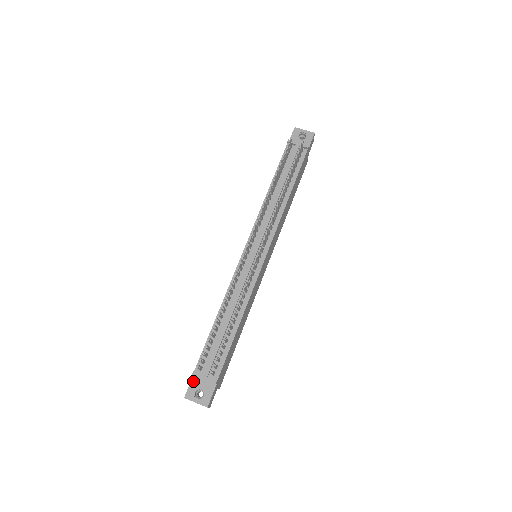
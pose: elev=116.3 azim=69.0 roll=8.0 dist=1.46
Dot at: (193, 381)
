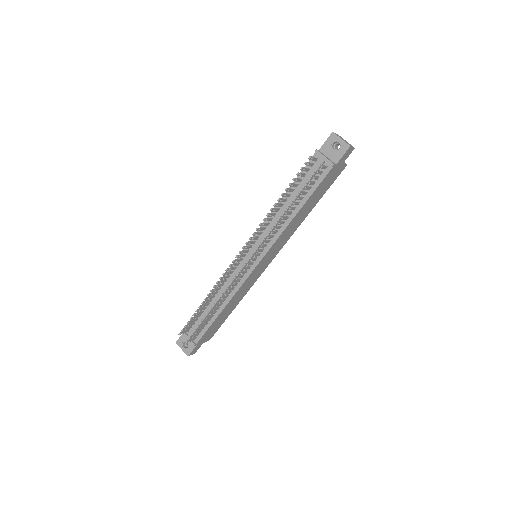
Dot at: (183, 335)
